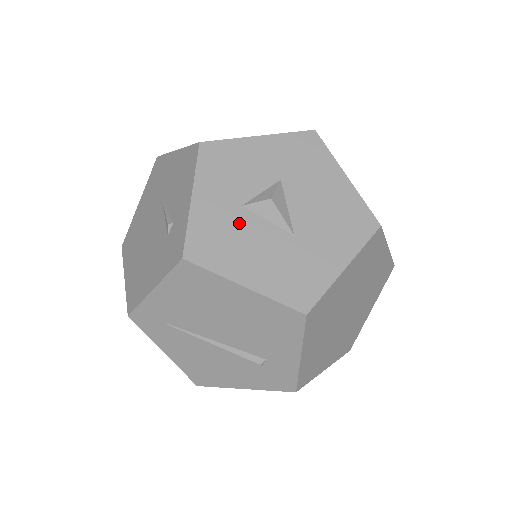
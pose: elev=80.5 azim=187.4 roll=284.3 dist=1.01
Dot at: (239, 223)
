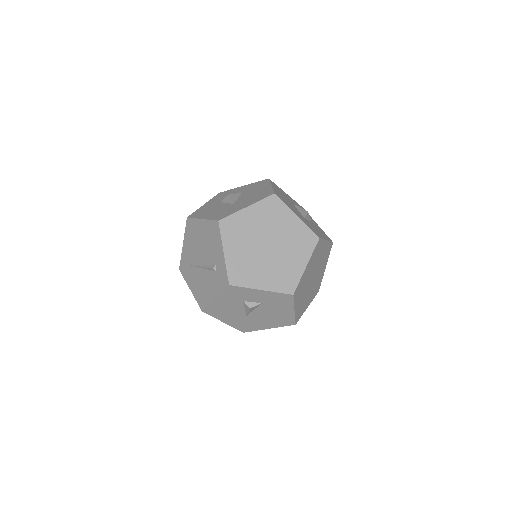
Dot at: (215, 206)
